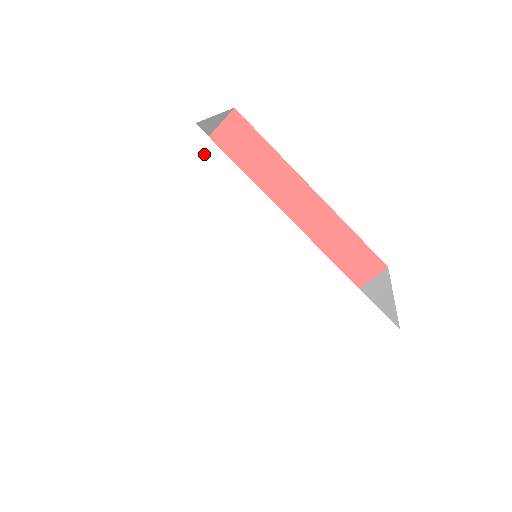
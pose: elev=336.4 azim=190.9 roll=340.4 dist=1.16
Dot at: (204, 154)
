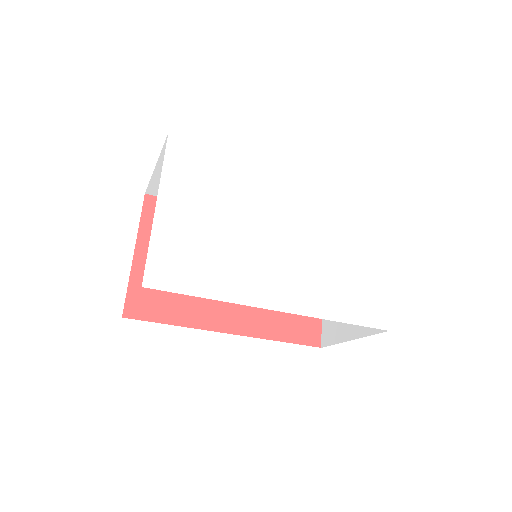
Dot at: (188, 151)
